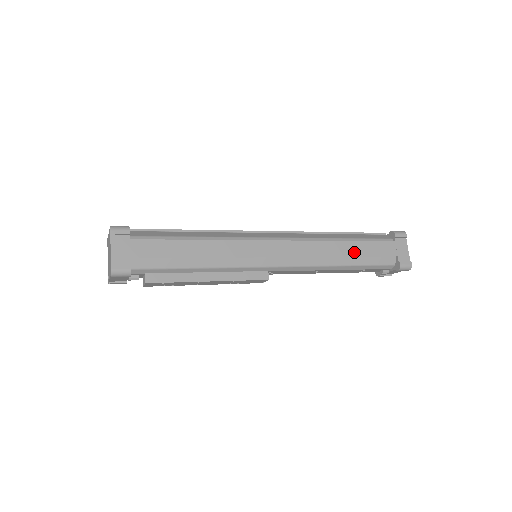
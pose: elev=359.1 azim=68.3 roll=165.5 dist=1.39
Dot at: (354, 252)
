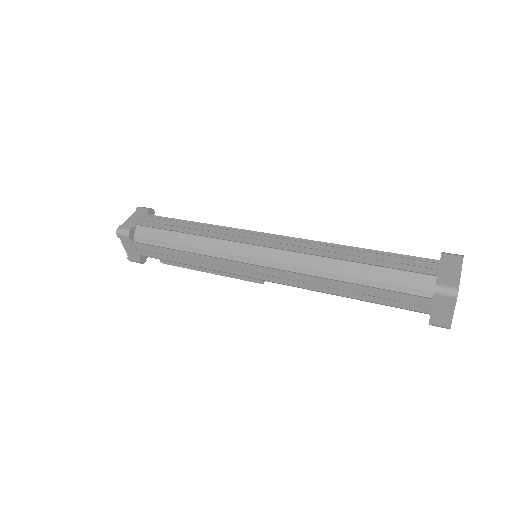
Dot at: (359, 295)
